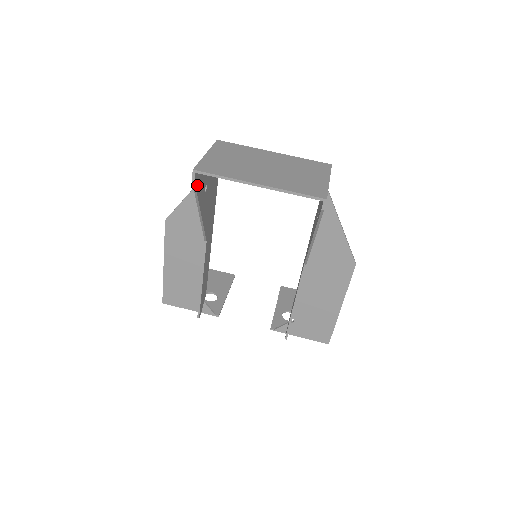
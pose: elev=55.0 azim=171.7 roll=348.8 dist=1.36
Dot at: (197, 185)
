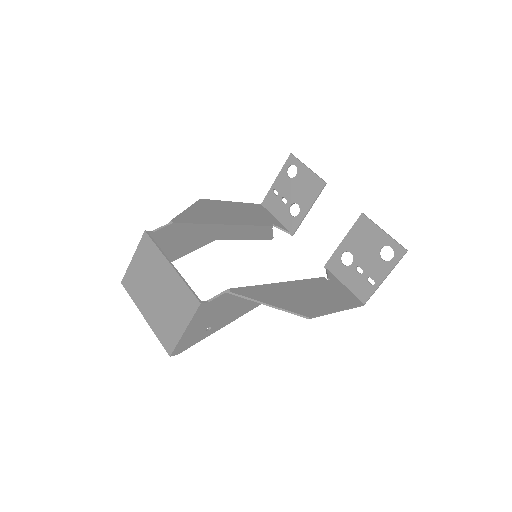
Dot at: occluded
